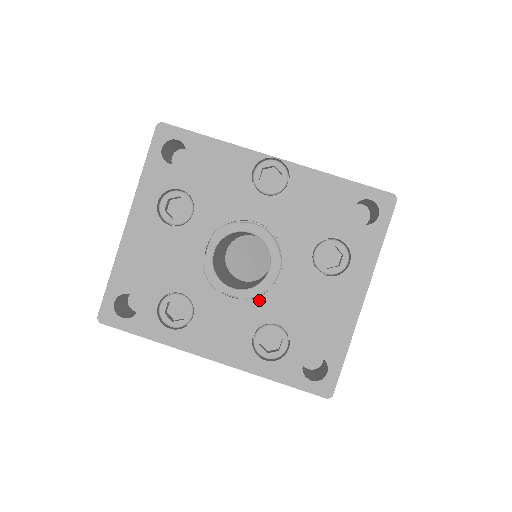
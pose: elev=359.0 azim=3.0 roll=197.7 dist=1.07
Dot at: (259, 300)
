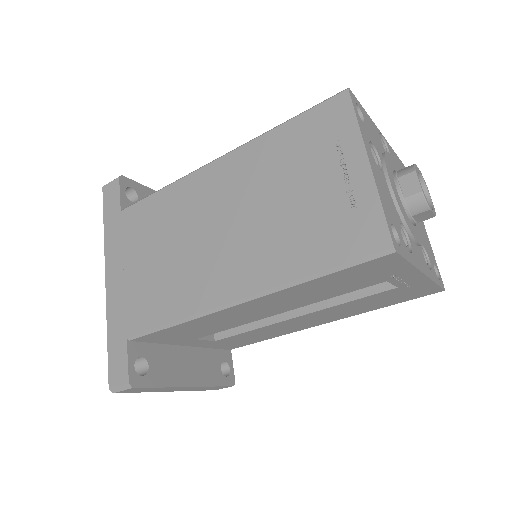
Dot at: (417, 226)
